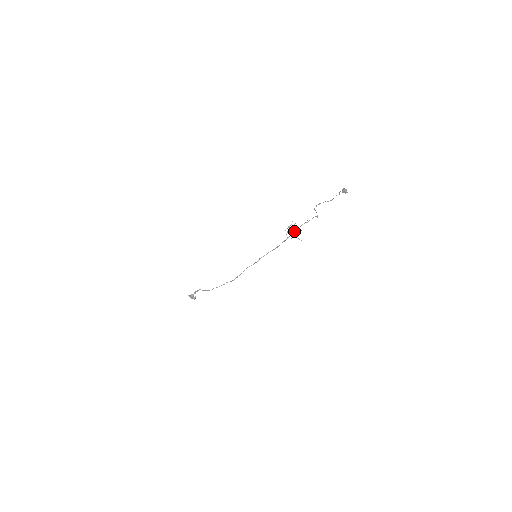
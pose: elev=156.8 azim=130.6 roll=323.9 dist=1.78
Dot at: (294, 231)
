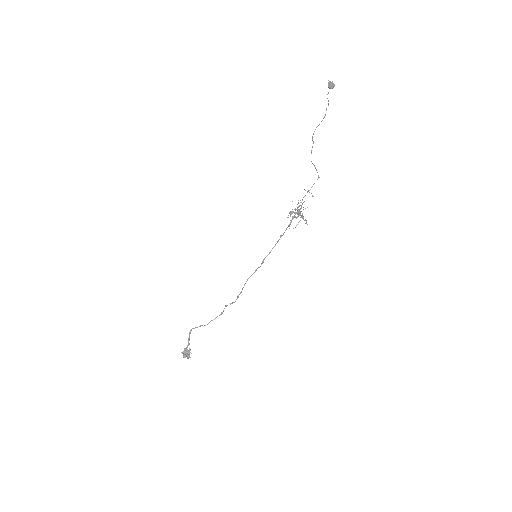
Dot at: (297, 210)
